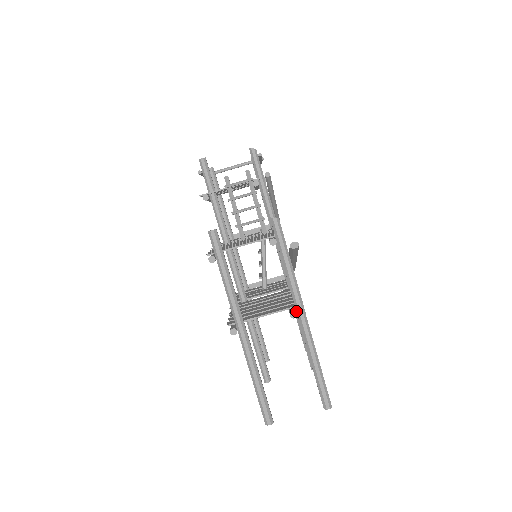
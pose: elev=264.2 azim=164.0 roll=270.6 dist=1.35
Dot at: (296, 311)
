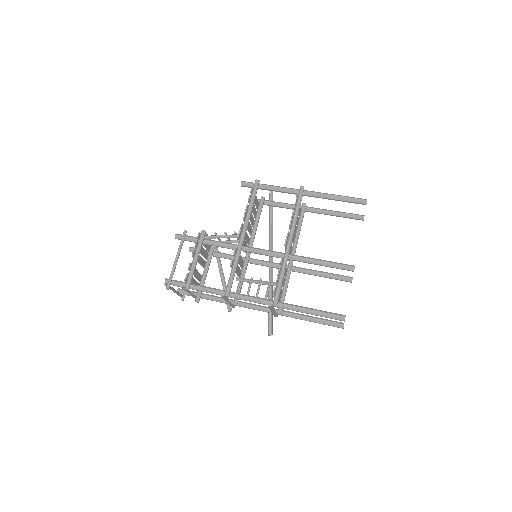
Dot at: (303, 206)
